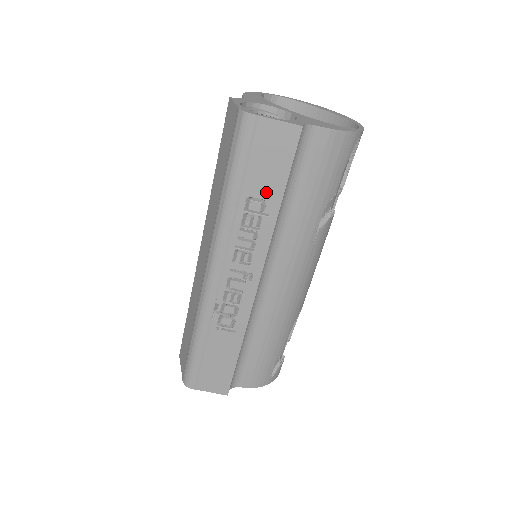
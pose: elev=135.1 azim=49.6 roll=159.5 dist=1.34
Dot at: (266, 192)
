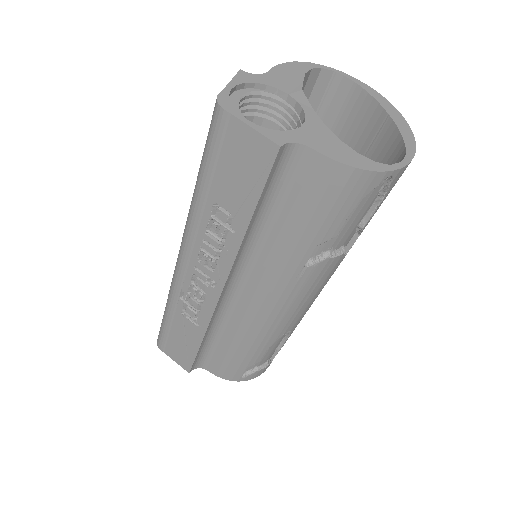
Dot at: (234, 206)
